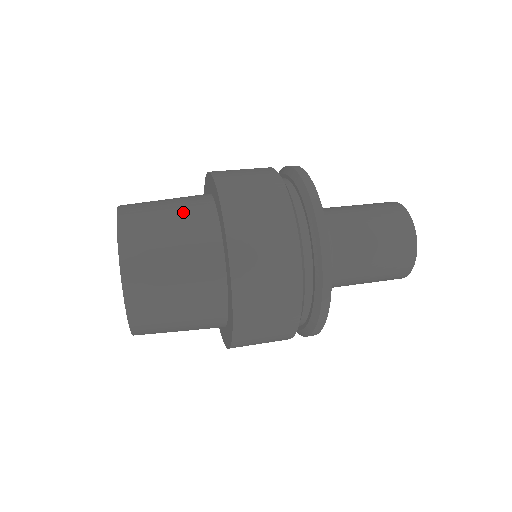
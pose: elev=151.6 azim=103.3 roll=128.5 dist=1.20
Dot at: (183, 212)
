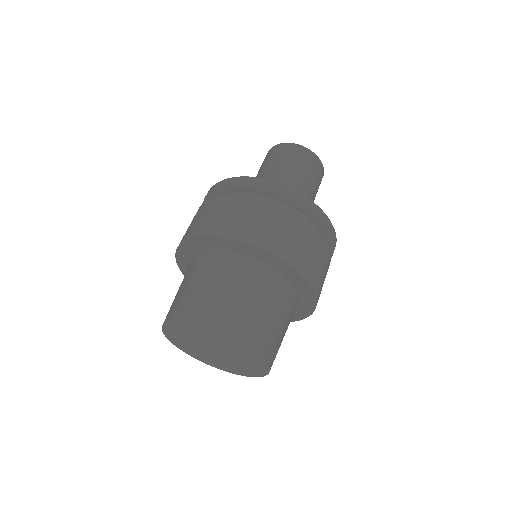
Dot at: (278, 303)
